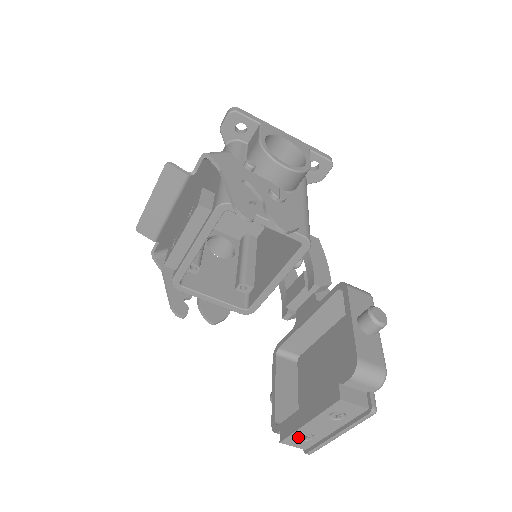
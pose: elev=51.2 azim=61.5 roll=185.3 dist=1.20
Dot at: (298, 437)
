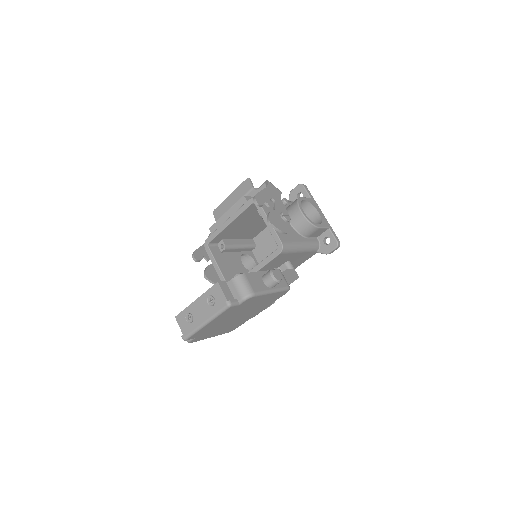
Dot at: (186, 316)
